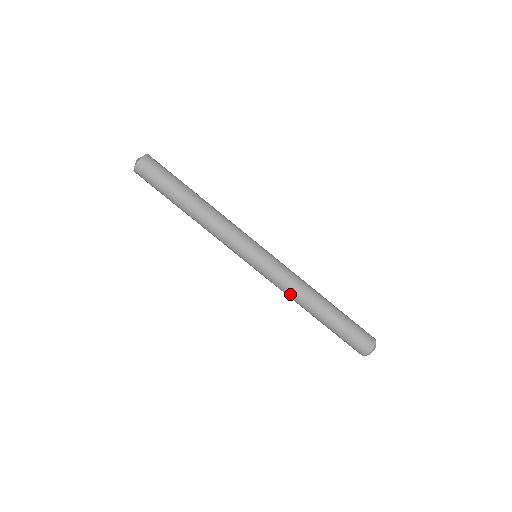
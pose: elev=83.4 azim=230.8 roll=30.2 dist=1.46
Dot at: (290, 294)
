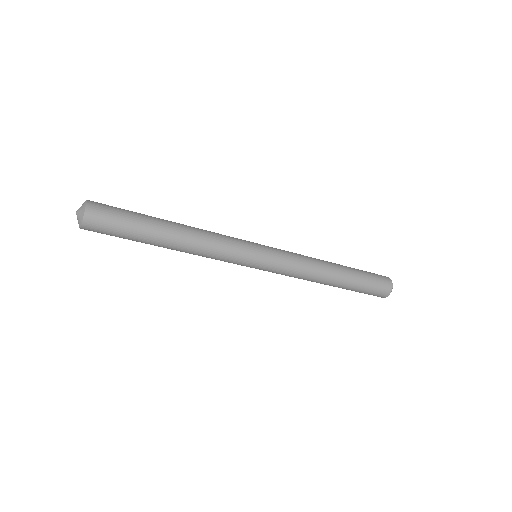
Dot at: occluded
